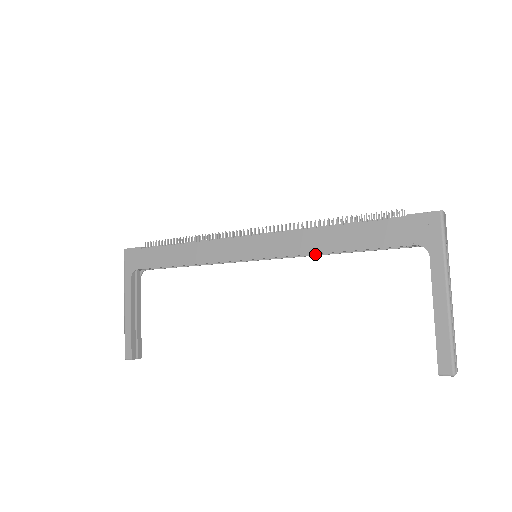
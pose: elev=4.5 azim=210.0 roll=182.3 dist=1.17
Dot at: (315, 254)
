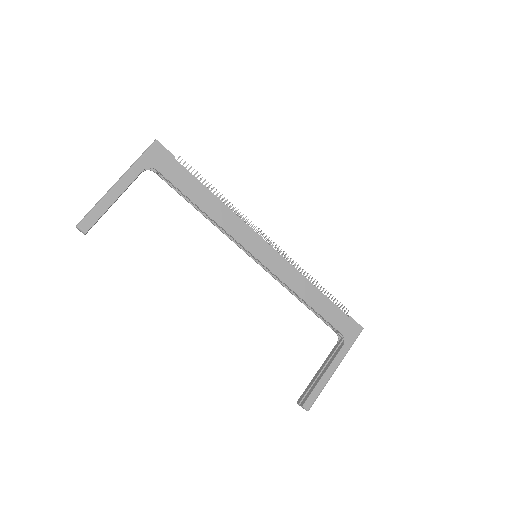
Dot at: (288, 288)
